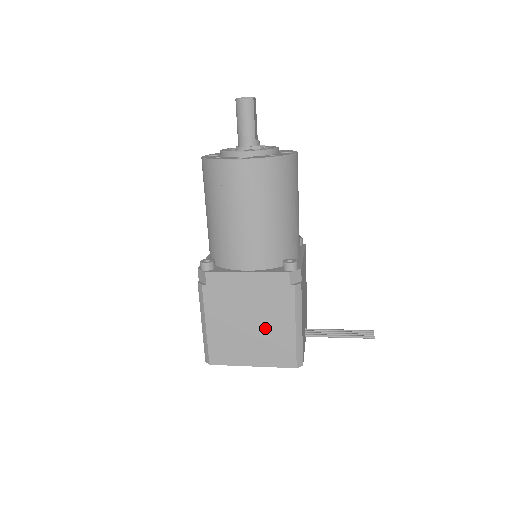
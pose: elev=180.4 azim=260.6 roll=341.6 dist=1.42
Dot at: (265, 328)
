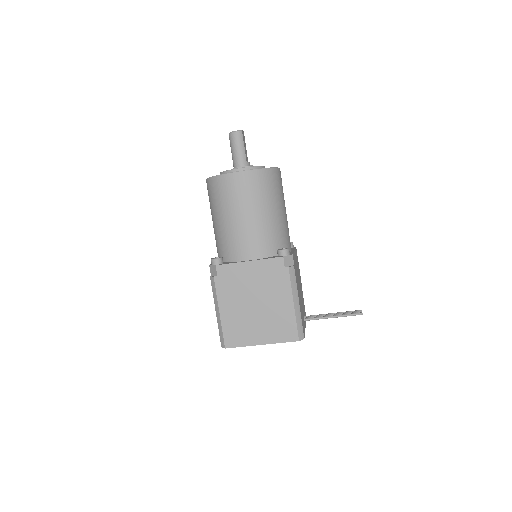
Dot at: (269, 308)
